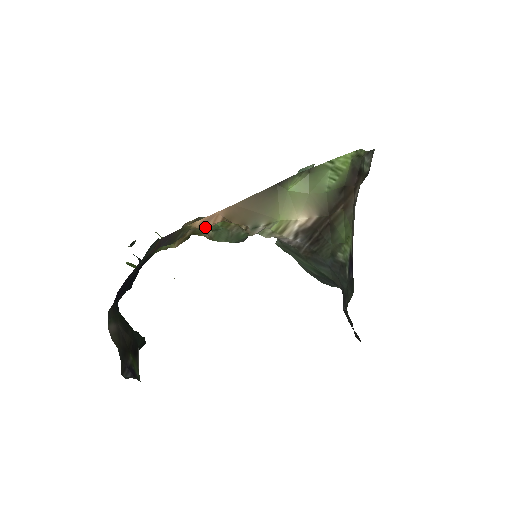
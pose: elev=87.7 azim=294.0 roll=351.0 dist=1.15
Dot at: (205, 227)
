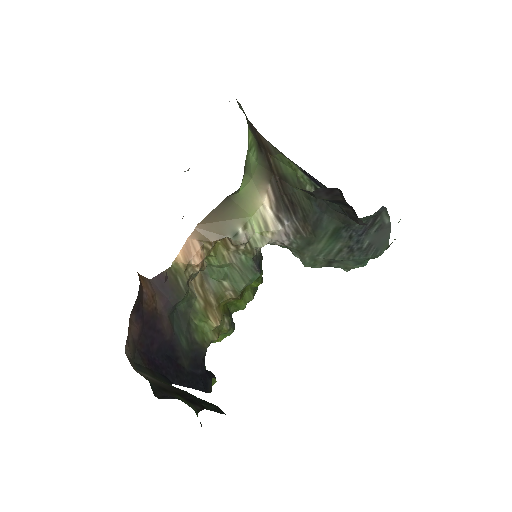
Dot at: (194, 262)
